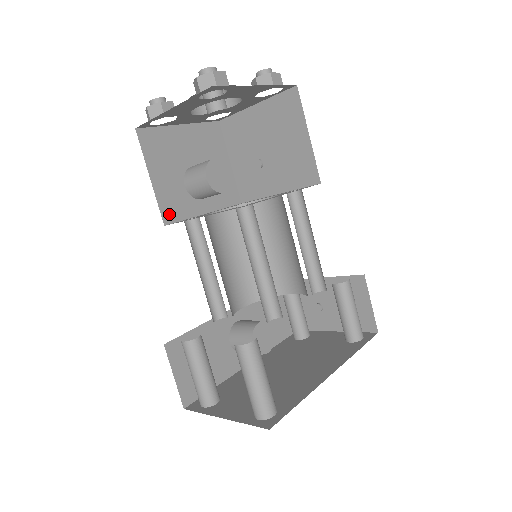
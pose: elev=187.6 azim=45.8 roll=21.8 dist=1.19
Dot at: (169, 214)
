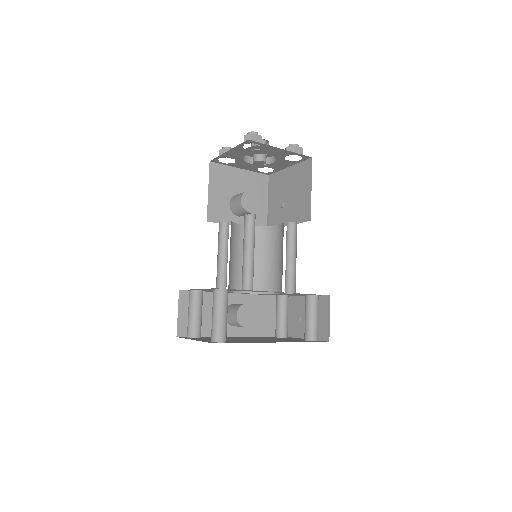
Dot at: (213, 216)
